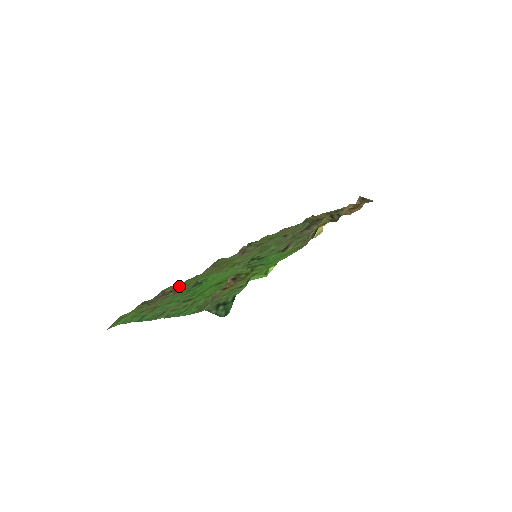
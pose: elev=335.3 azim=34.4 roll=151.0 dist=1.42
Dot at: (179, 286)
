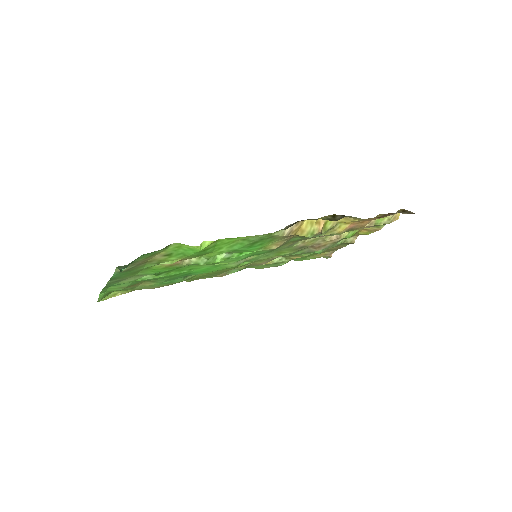
Dot at: occluded
